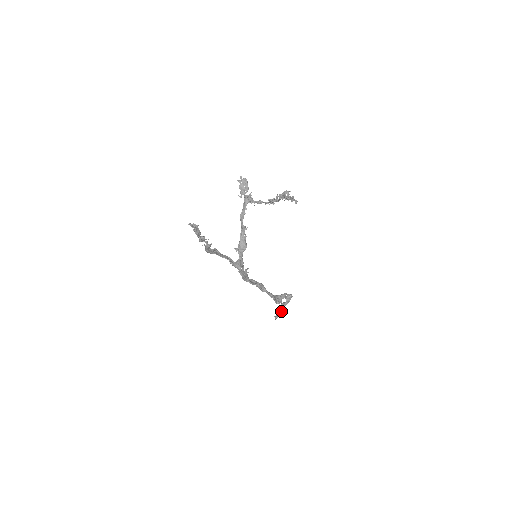
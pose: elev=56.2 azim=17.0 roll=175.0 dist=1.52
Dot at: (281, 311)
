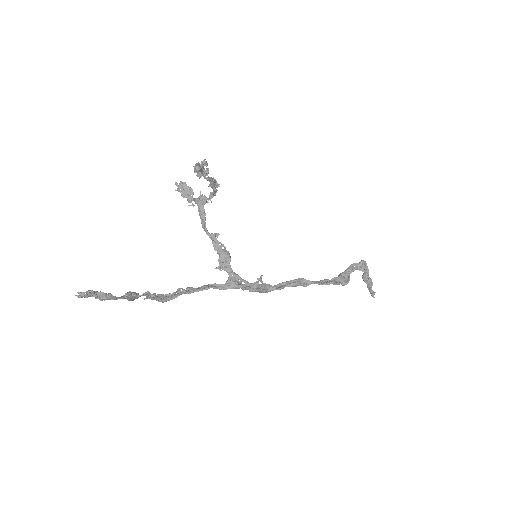
Dot at: (370, 285)
